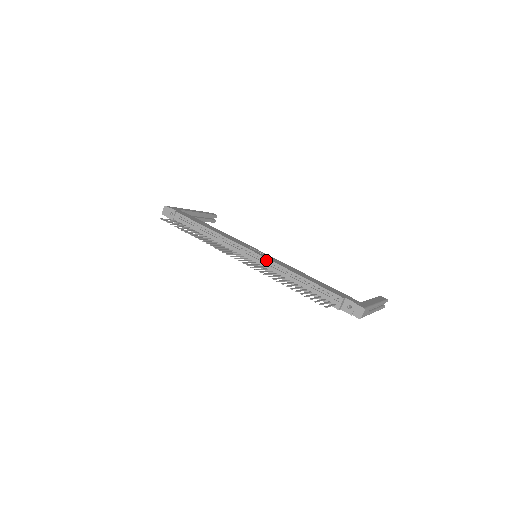
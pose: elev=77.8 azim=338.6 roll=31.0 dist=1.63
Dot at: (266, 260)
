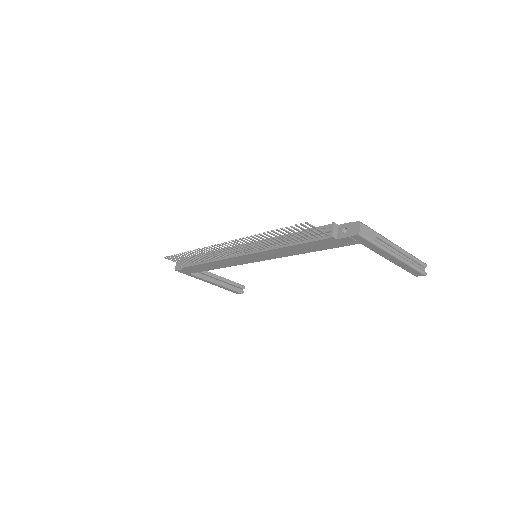
Dot at: occluded
